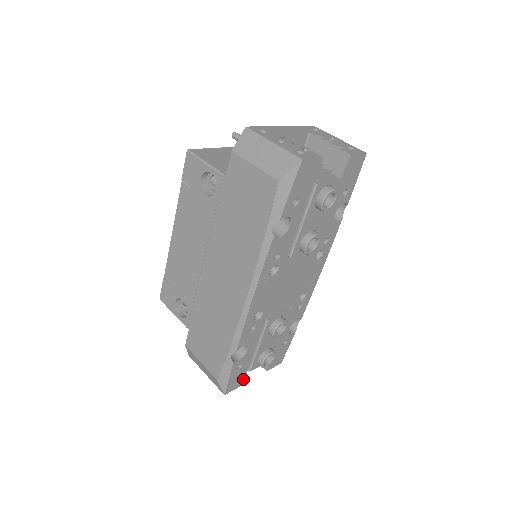
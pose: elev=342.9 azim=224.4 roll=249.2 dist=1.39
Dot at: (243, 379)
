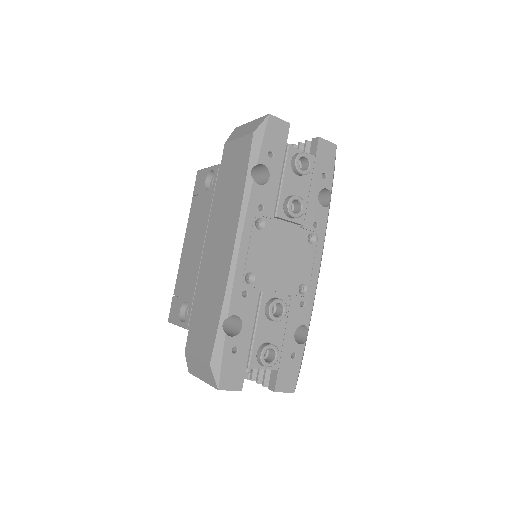
Dot at: (242, 380)
